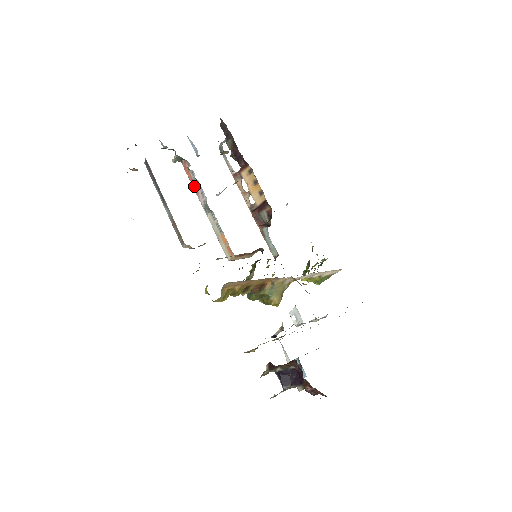
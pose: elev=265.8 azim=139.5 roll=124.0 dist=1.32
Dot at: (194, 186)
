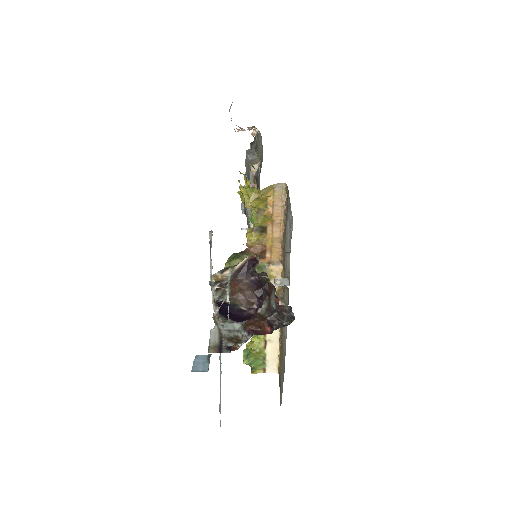
Dot at: occluded
